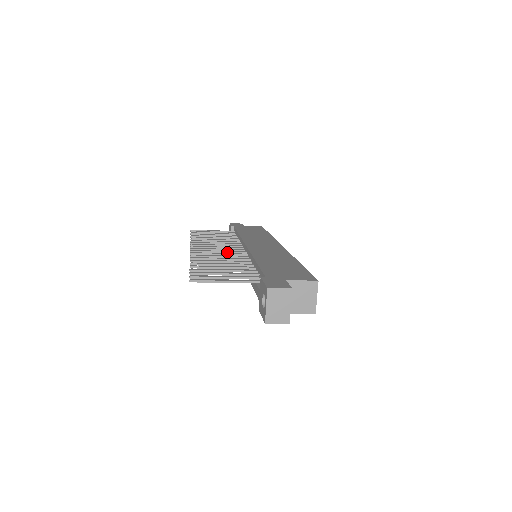
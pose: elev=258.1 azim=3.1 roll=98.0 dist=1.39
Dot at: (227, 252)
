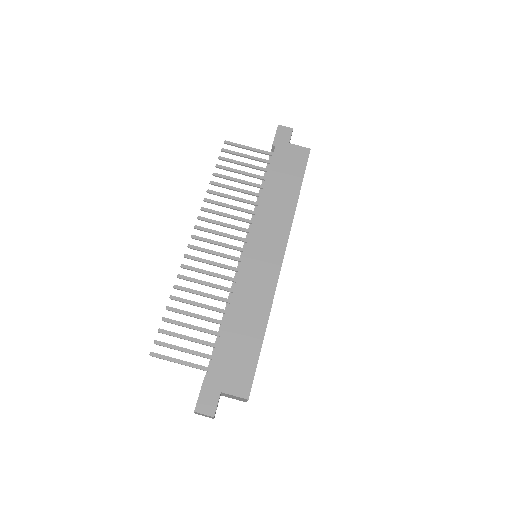
Dot at: (223, 257)
